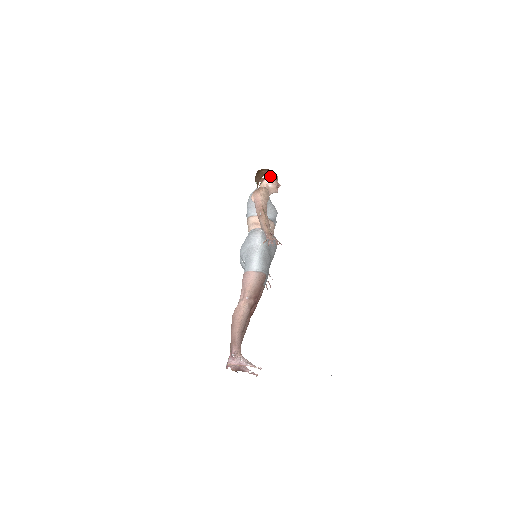
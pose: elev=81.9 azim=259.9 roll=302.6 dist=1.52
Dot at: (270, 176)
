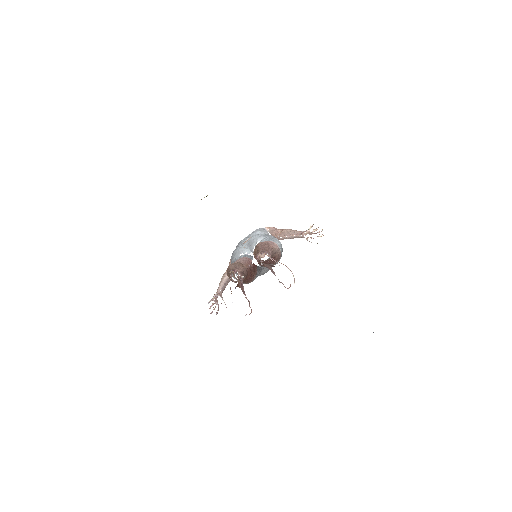
Dot at: occluded
